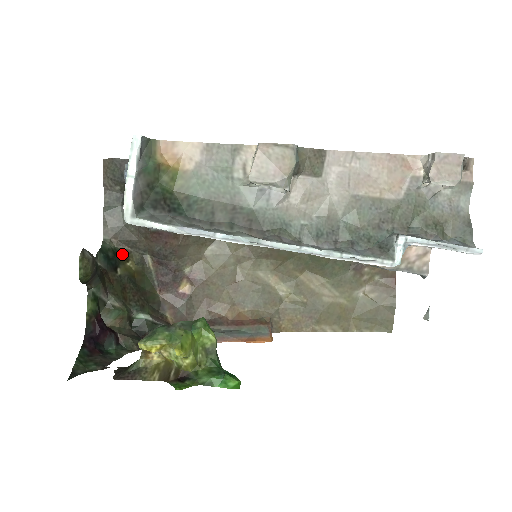
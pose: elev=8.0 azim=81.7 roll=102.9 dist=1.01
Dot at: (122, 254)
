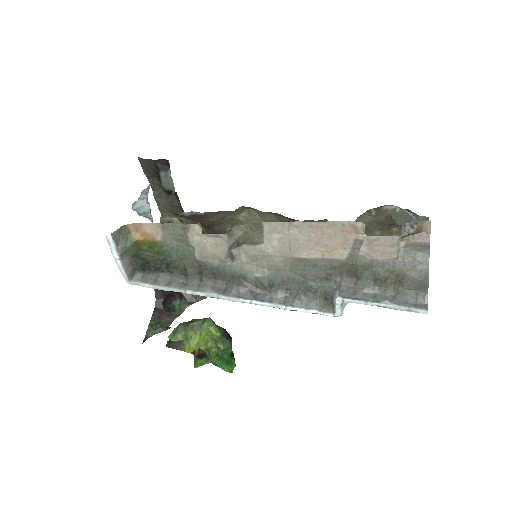
Dot at: occluded
